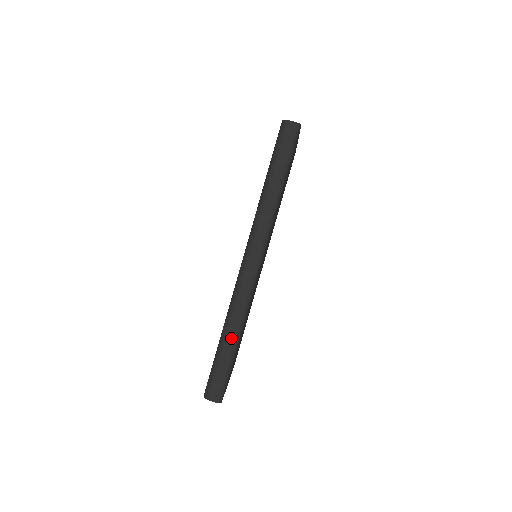
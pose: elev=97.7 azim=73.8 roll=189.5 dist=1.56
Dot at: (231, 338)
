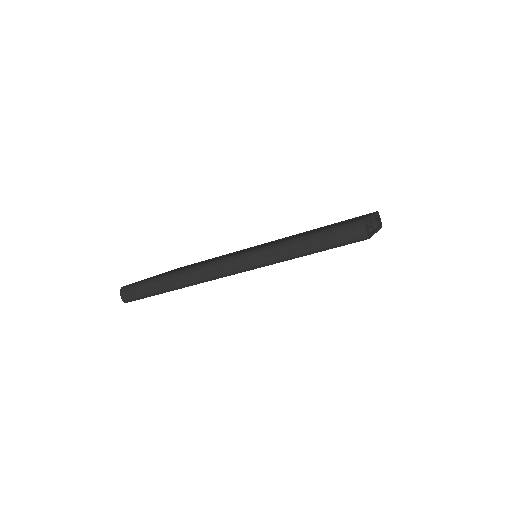
Dot at: (168, 284)
